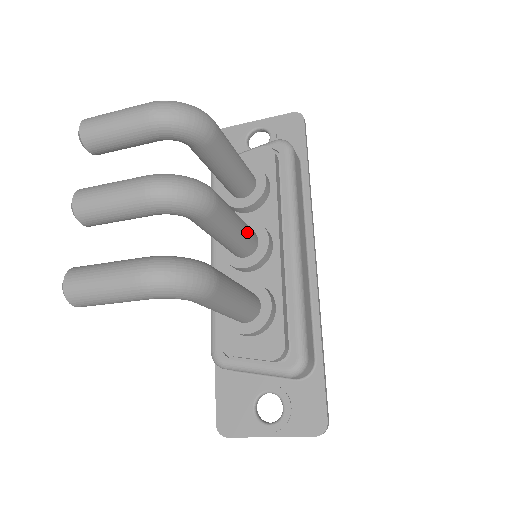
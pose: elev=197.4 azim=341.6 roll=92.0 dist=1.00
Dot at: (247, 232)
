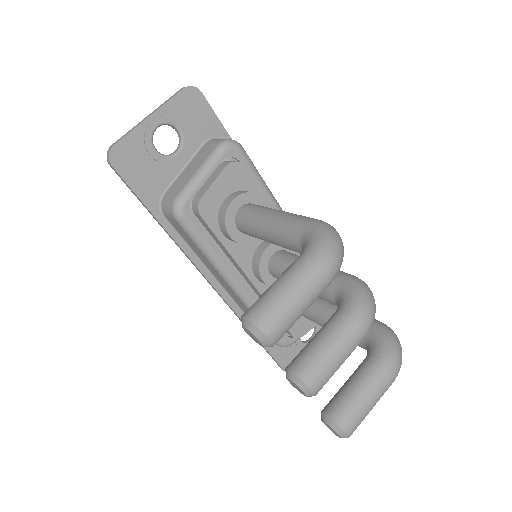
Dot at: occluded
